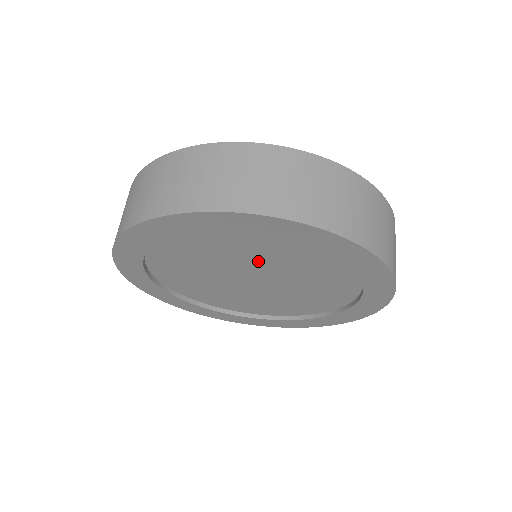
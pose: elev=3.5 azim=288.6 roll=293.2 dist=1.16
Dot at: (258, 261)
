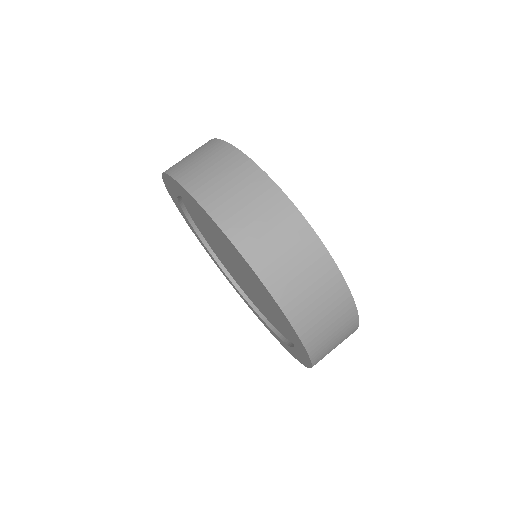
Dot at: (239, 263)
